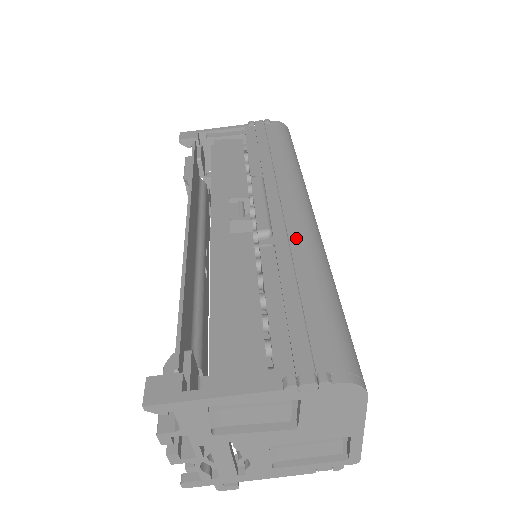
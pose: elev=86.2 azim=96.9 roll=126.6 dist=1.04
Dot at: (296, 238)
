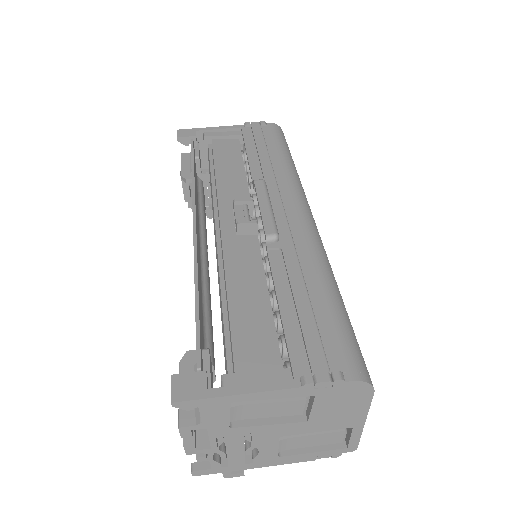
Dot at: (301, 243)
